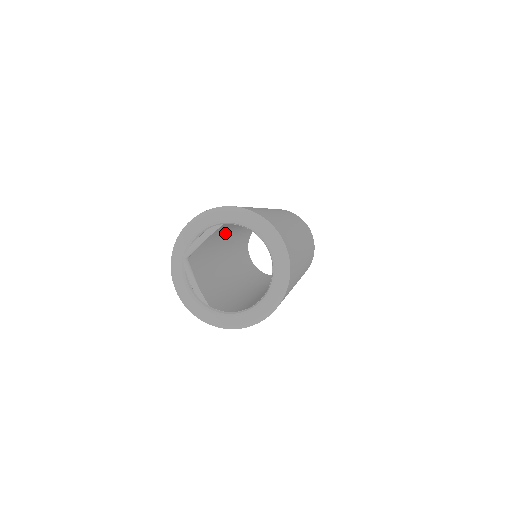
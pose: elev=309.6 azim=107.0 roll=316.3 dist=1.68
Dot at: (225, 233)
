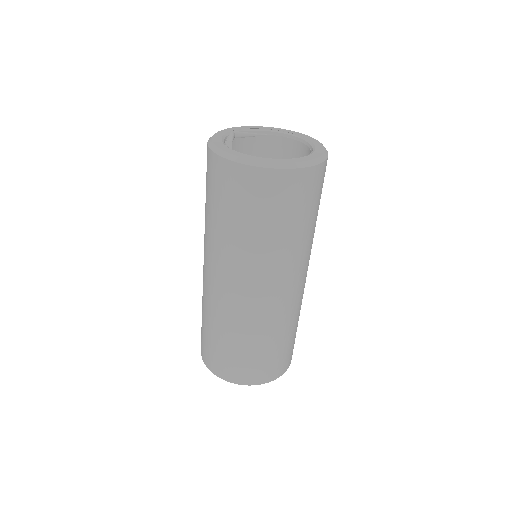
Dot at: occluded
